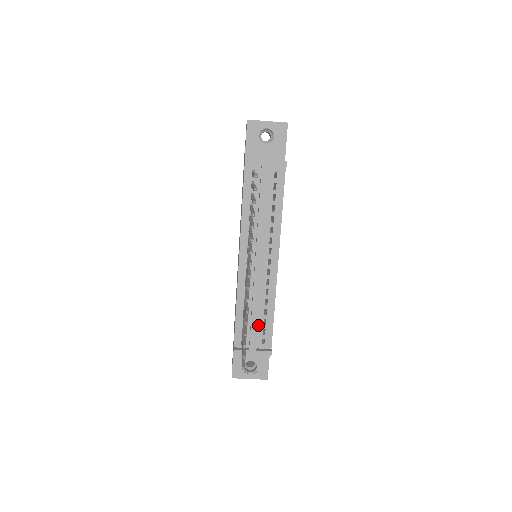
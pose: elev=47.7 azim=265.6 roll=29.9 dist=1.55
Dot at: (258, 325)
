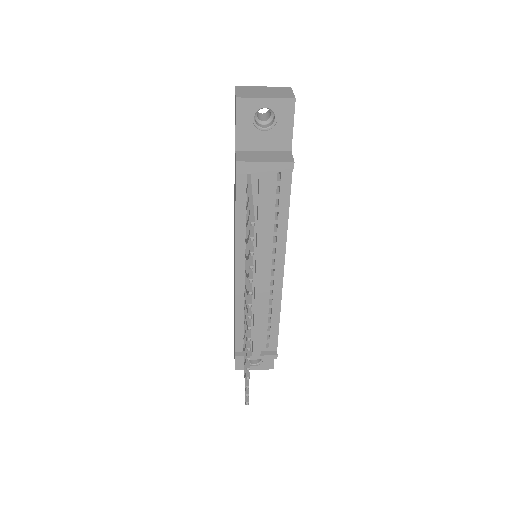
Dot at: occluded
